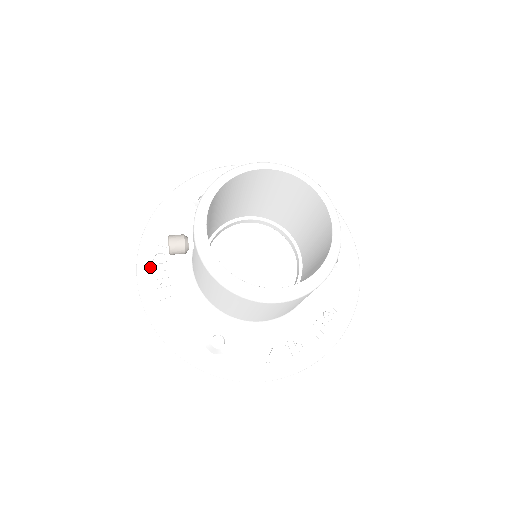
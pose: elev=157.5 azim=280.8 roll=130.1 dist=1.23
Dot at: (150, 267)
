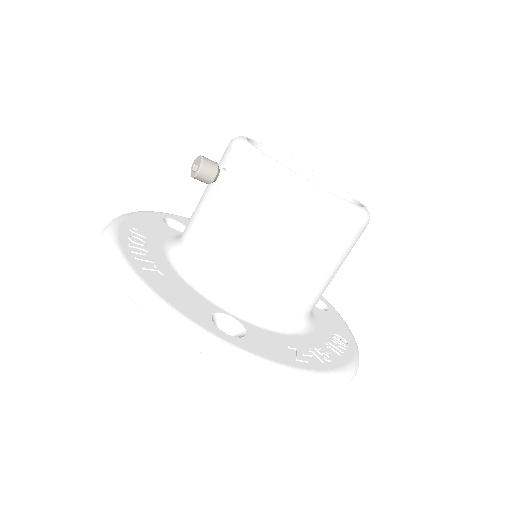
Dot at: (125, 242)
